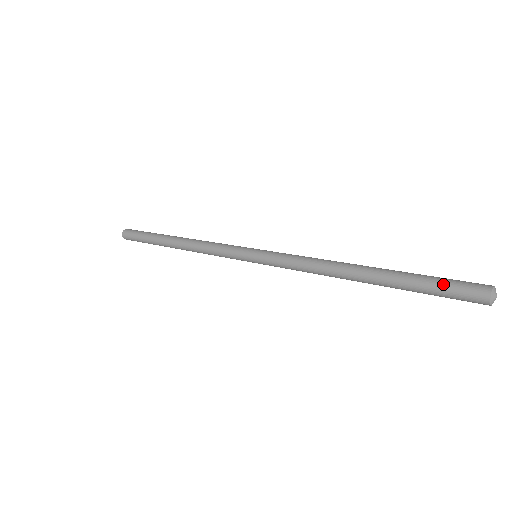
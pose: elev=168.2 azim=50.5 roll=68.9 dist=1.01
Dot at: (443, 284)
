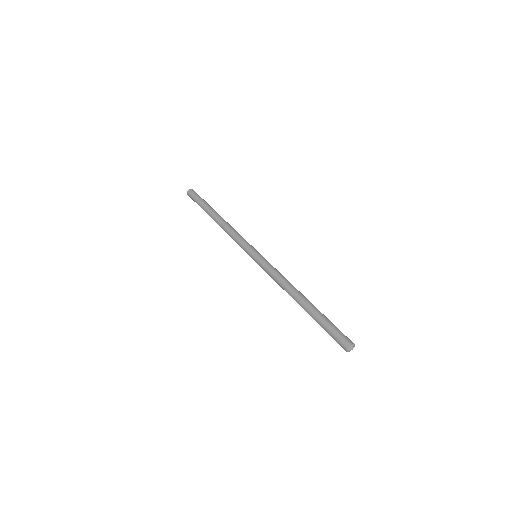
Dot at: (331, 332)
